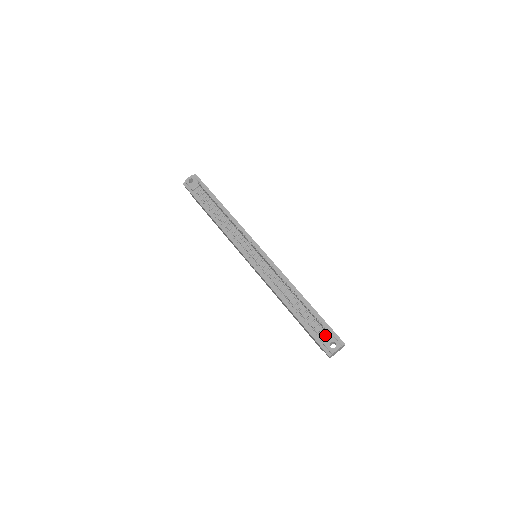
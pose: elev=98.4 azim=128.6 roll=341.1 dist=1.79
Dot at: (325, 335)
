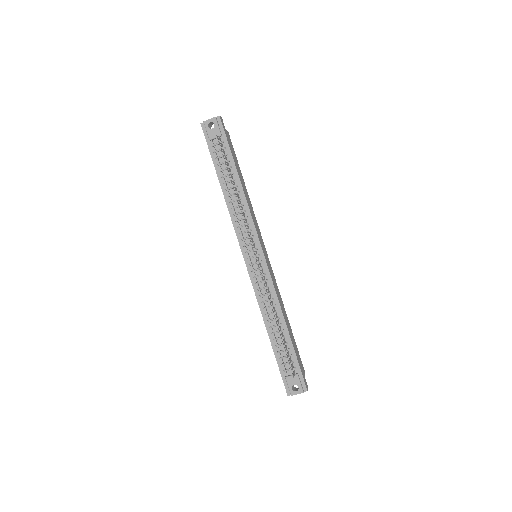
Dot at: (292, 376)
